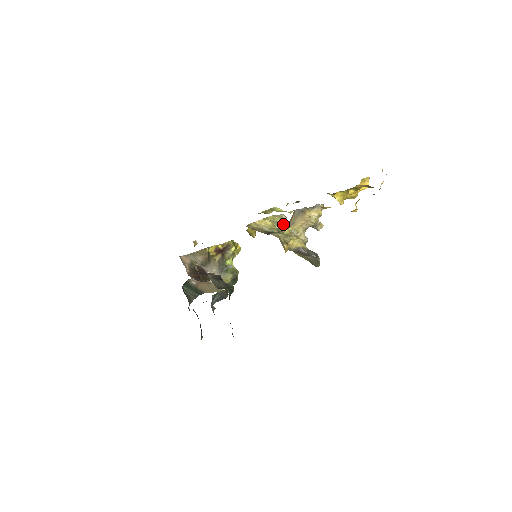
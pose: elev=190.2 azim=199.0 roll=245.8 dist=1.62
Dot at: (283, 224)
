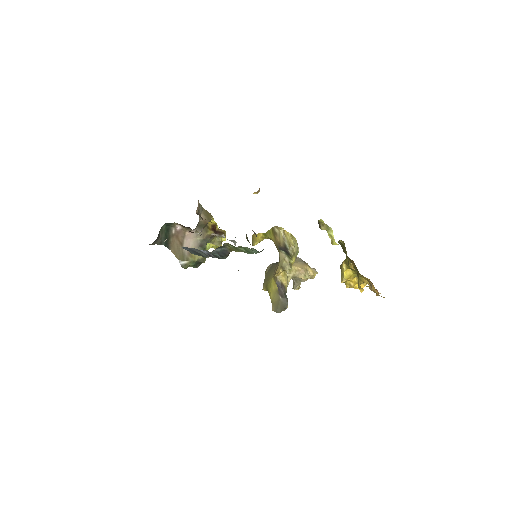
Dot at: (295, 254)
